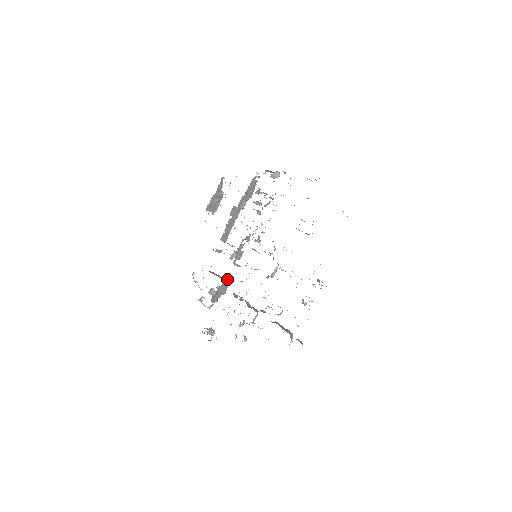
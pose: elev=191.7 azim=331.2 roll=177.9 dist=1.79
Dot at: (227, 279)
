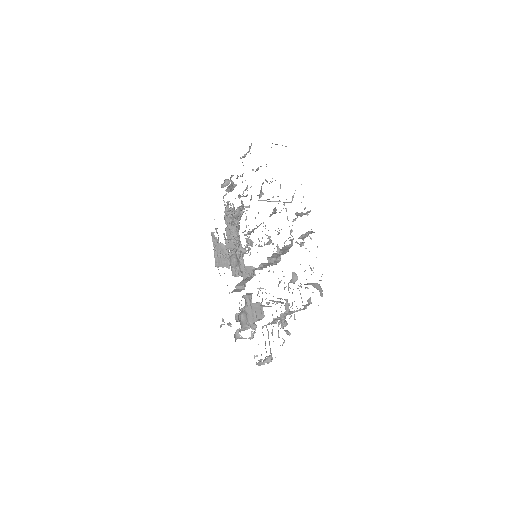
Dot at: (249, 298)
